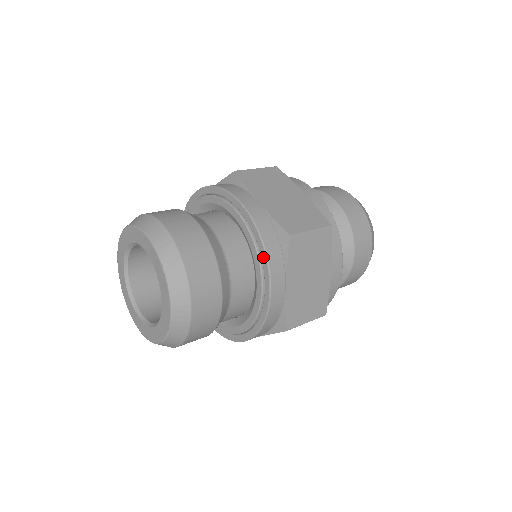
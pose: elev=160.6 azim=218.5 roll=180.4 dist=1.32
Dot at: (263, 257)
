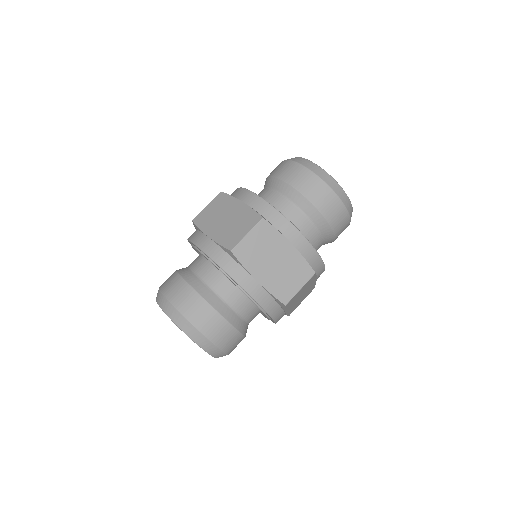
Dot at: (227, 274)
